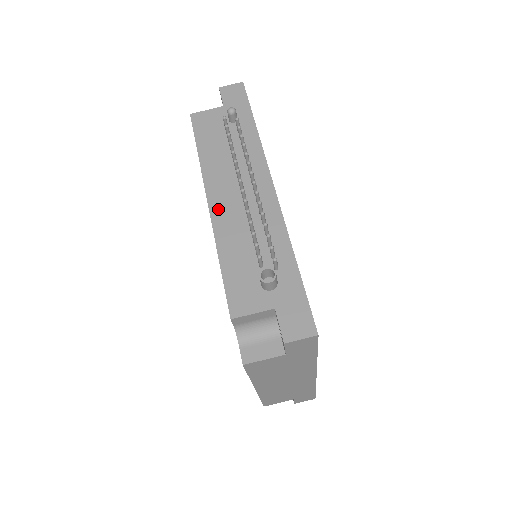
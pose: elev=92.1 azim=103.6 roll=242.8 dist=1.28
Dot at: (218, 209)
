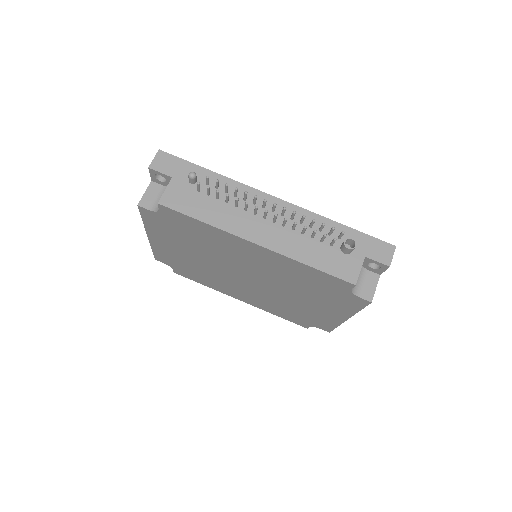
Dot at: (267, 241)
